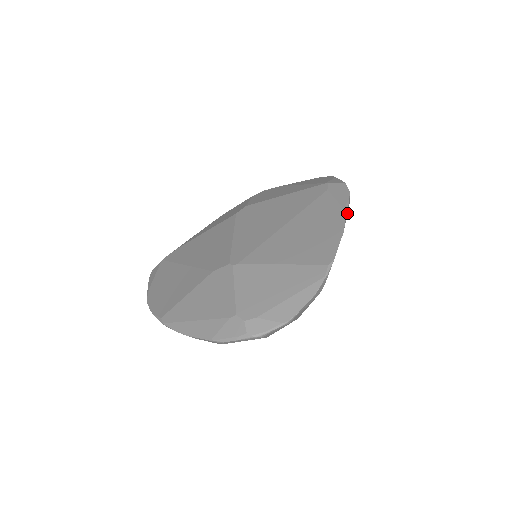
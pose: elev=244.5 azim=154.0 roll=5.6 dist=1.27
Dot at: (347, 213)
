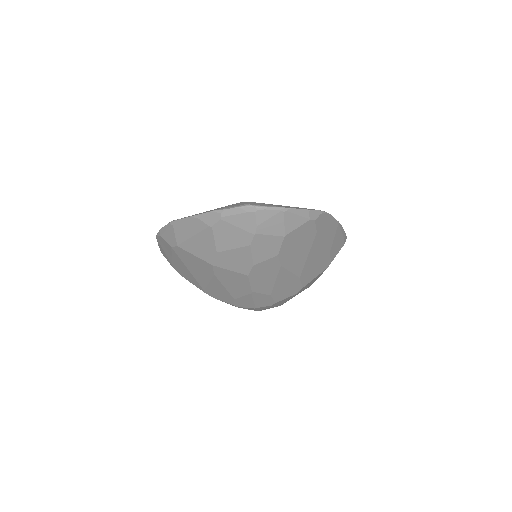
Dot at: (342, 234)
